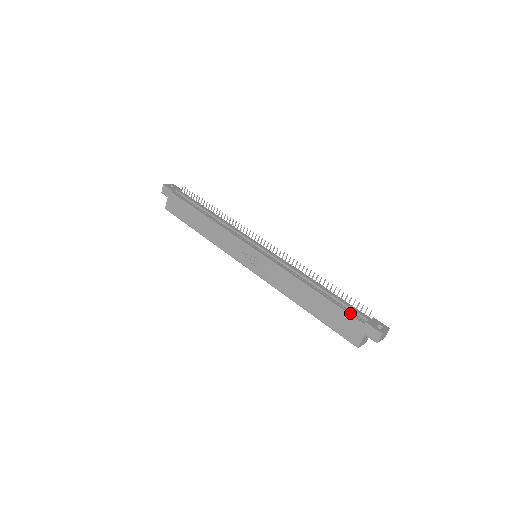
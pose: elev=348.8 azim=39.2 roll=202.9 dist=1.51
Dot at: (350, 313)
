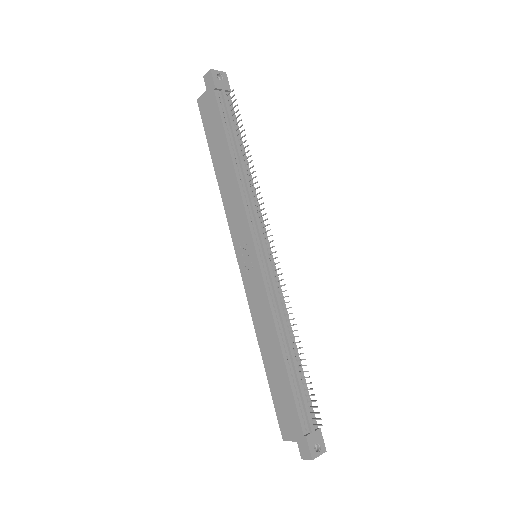
Dot at: (299, 412)
